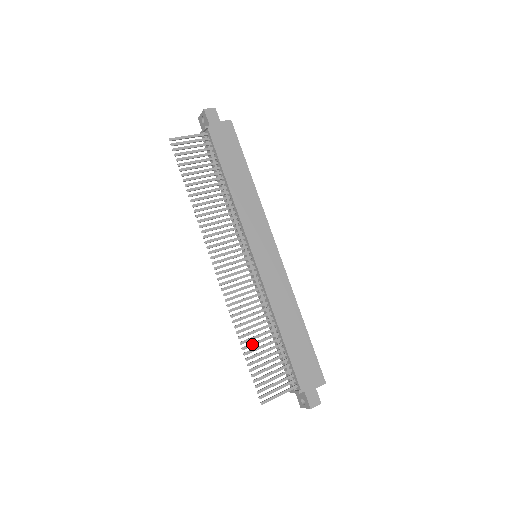
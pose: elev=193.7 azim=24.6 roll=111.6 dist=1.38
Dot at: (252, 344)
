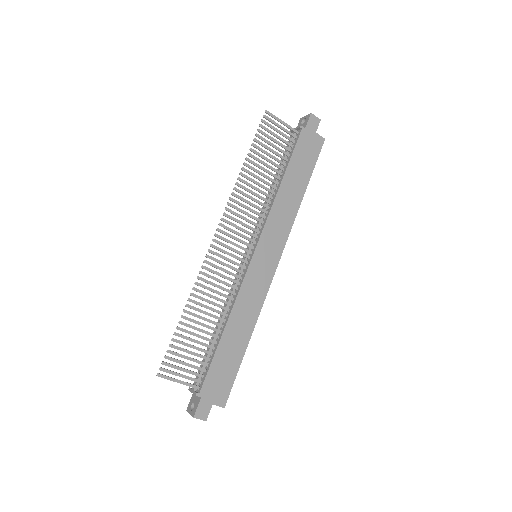
Dot at: (193, 320)
